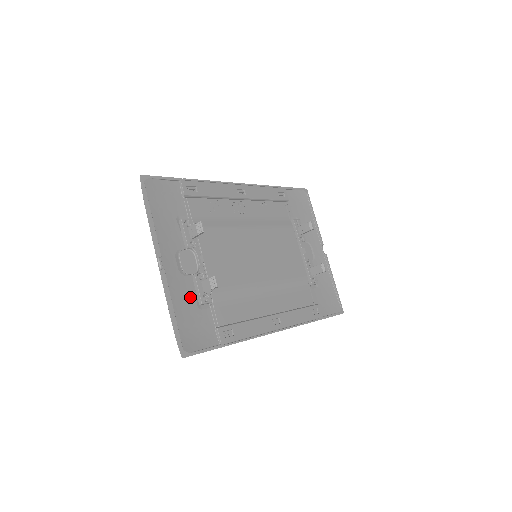
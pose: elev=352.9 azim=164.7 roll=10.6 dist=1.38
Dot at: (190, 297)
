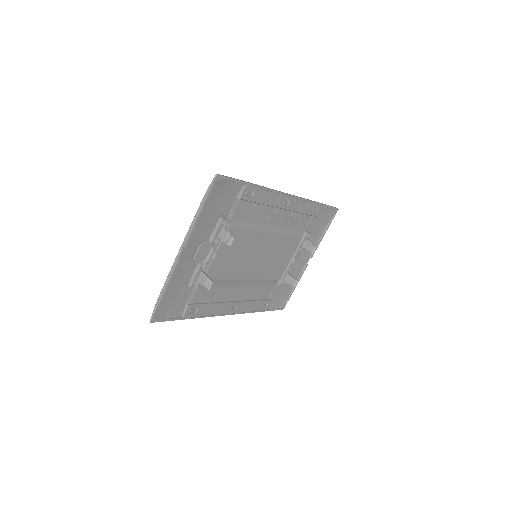
Dot at: (185, 279)
